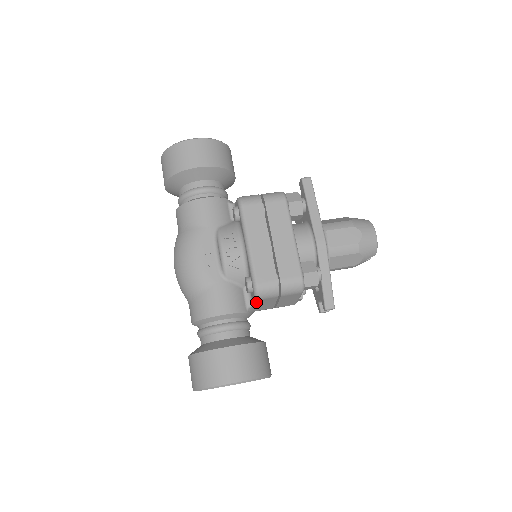
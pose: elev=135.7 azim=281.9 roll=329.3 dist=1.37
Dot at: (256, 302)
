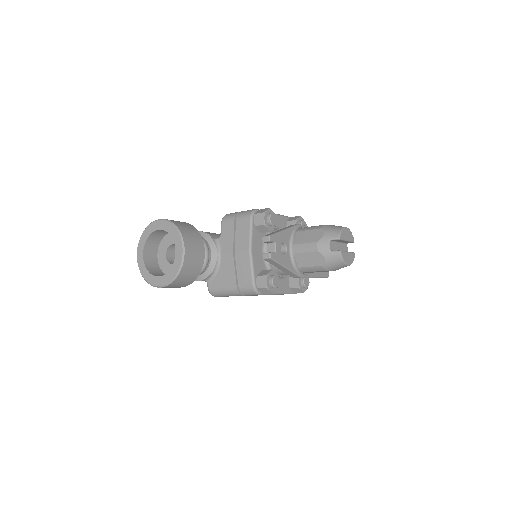
Dot at: (221, 229)
